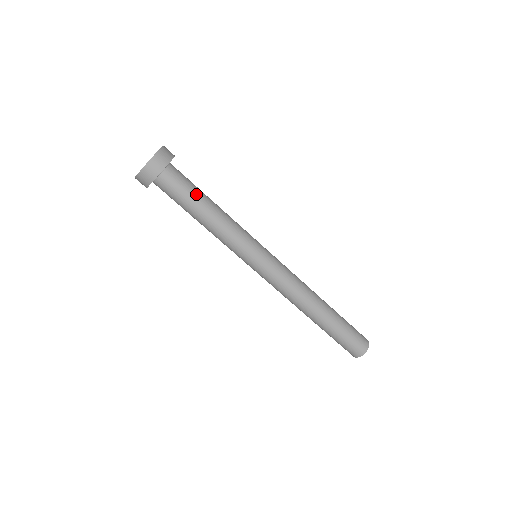
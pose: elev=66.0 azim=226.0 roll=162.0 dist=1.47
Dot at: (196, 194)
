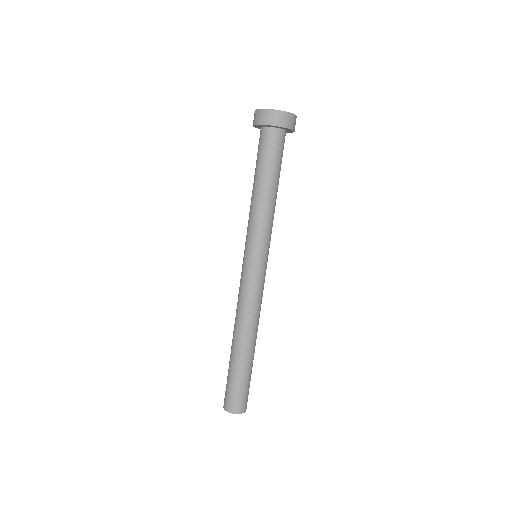
Dot at: (269, 167)
